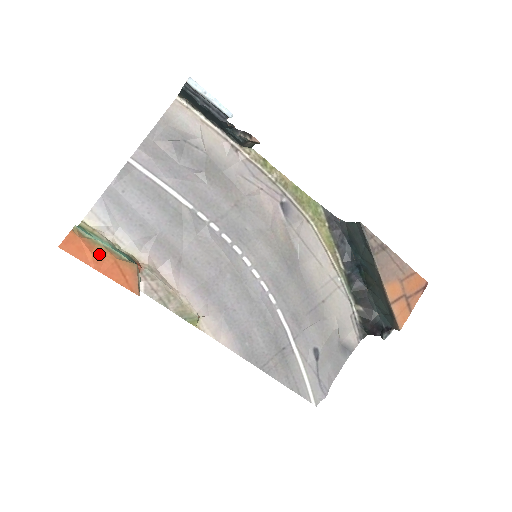
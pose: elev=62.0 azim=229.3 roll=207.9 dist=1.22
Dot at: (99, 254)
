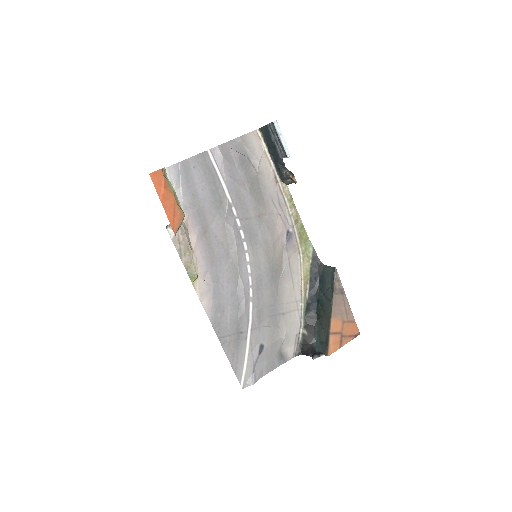
Dot at: (168, 193)
